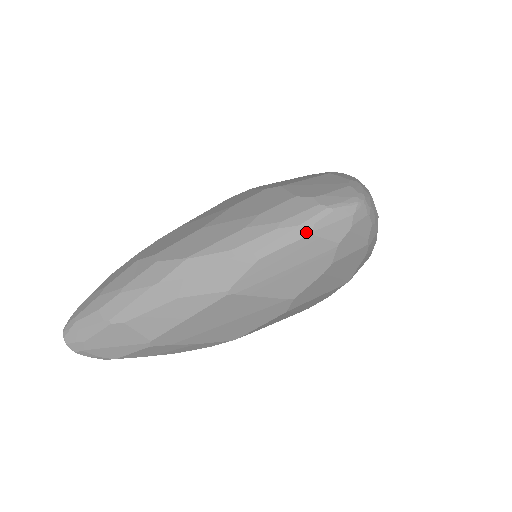
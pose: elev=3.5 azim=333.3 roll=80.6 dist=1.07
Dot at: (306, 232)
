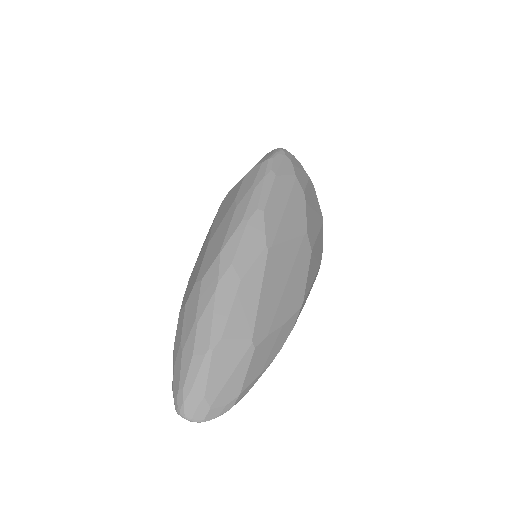
Dot at: (272, 177)
